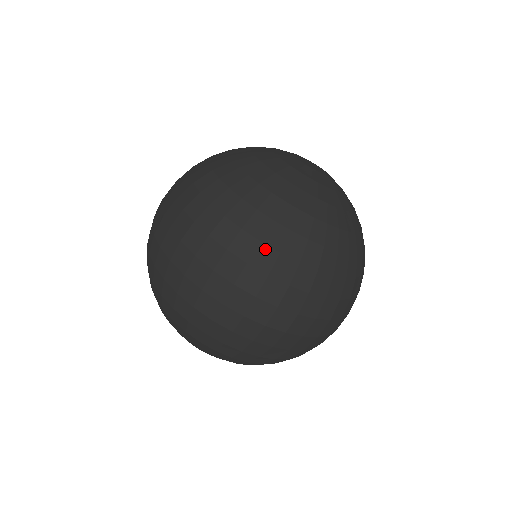
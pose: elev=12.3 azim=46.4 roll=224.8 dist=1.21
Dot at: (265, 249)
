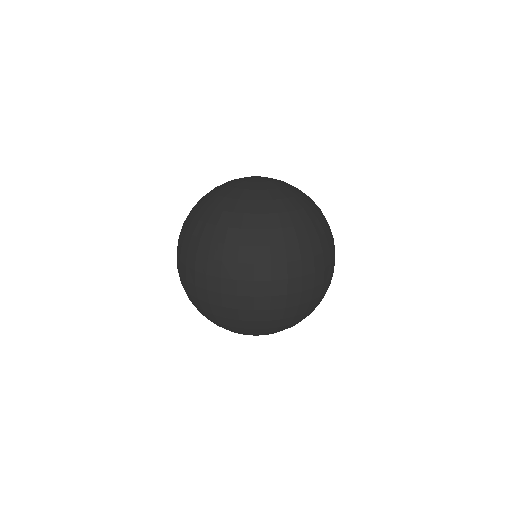
Dot at: (194, 239)
